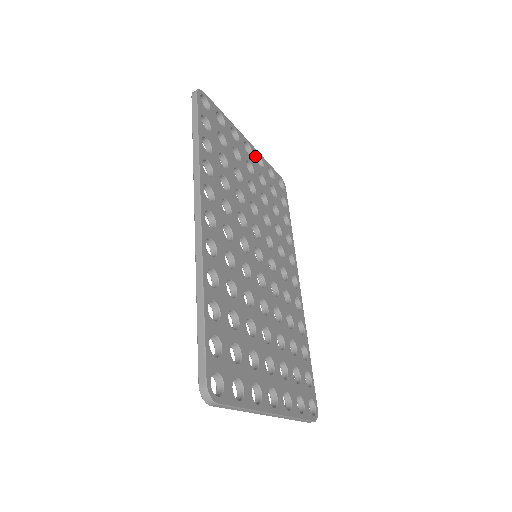
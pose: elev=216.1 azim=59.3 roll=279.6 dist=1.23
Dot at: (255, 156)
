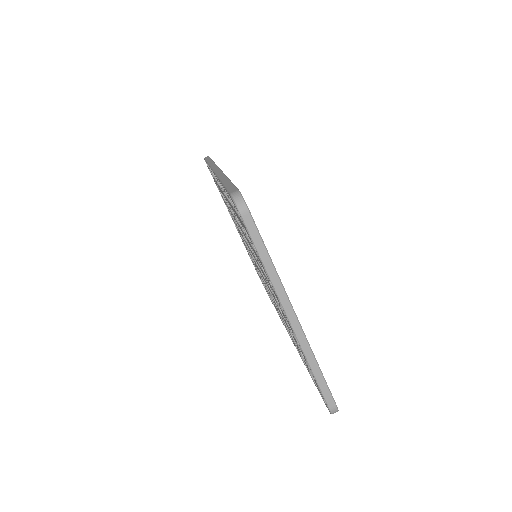
Dot at: occluded
